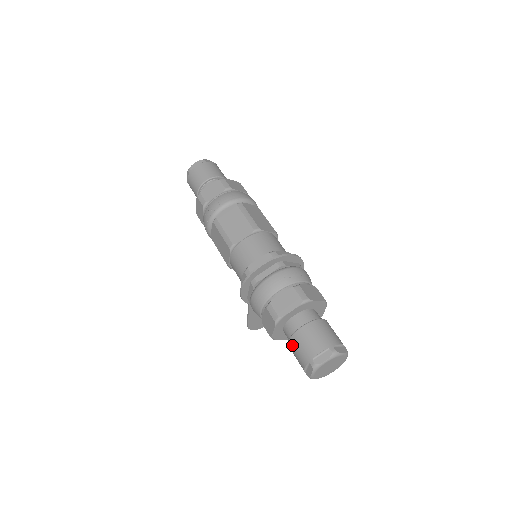
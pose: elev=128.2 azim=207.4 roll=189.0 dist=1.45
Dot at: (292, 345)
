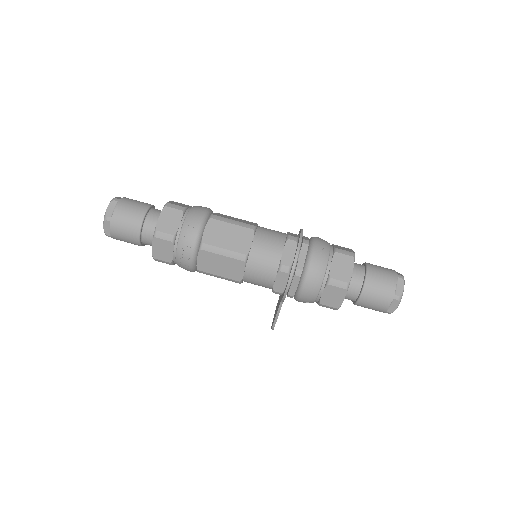
Dot at: (366, 298)
